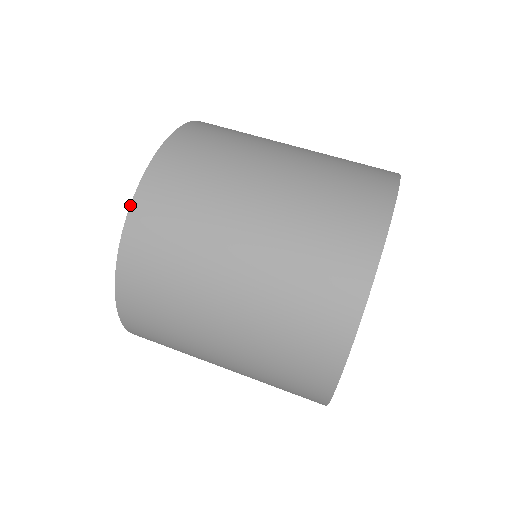
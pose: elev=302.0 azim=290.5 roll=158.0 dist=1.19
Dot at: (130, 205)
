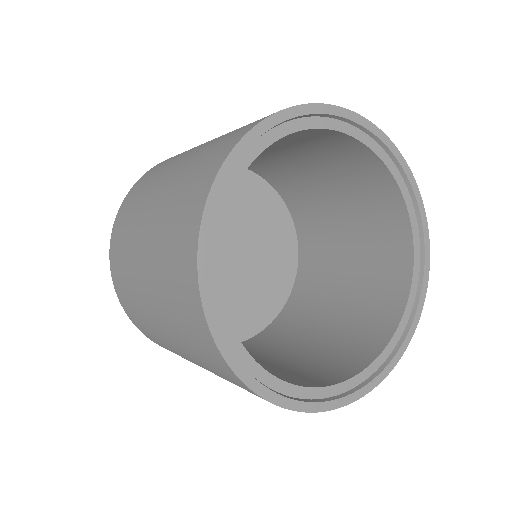
Dot at: (156, 165)
